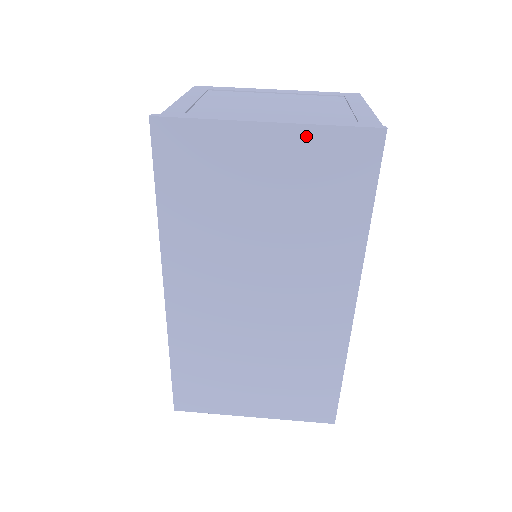
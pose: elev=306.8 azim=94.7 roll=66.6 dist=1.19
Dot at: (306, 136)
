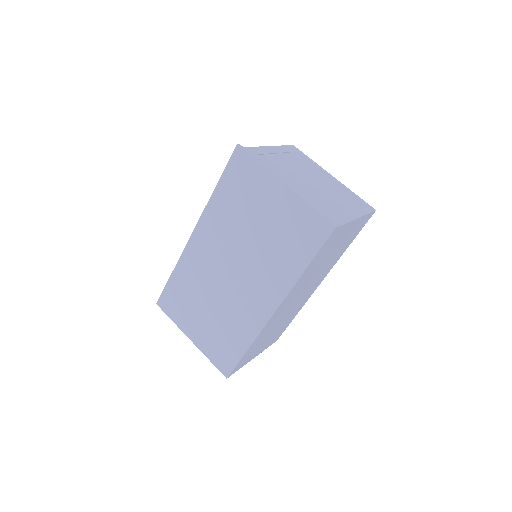
Dot at: (298, 203)
